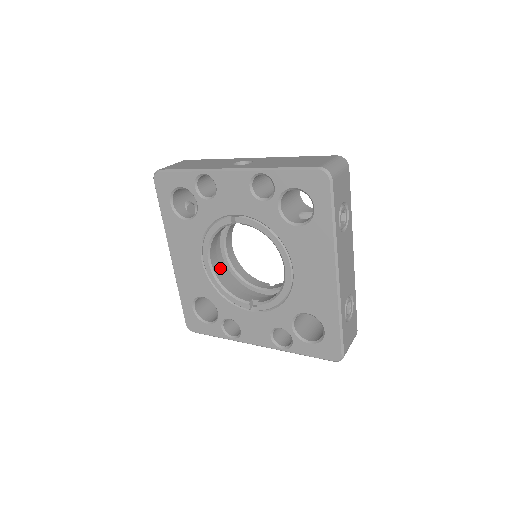
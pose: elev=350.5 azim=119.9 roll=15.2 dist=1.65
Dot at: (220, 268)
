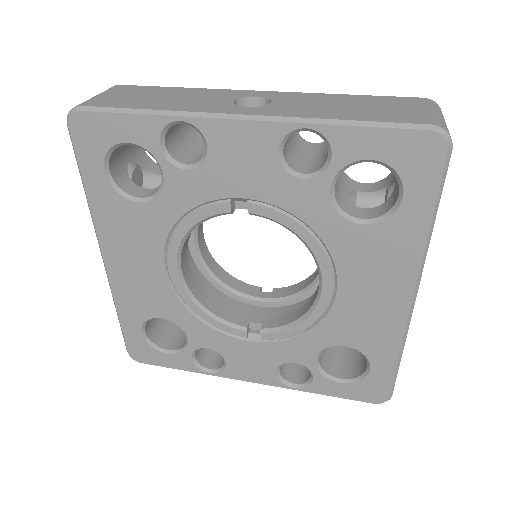
Dot at: (192, 274)
